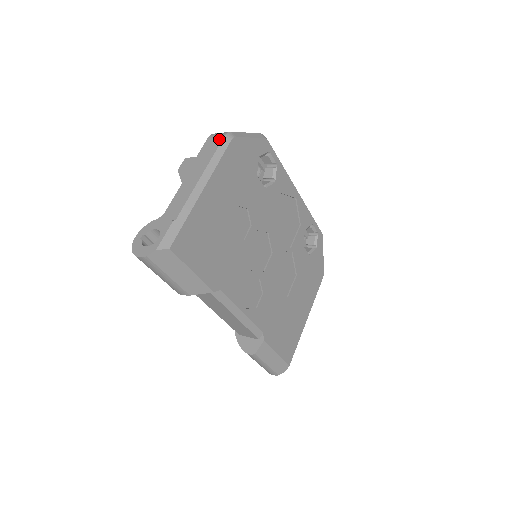
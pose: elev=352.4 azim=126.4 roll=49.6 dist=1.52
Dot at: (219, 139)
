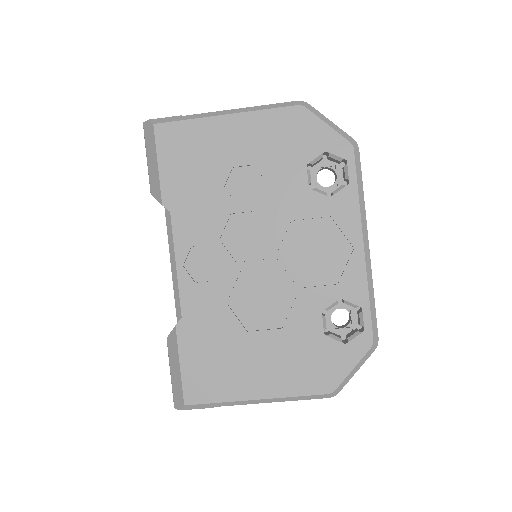
Dot at: (292, 102)
